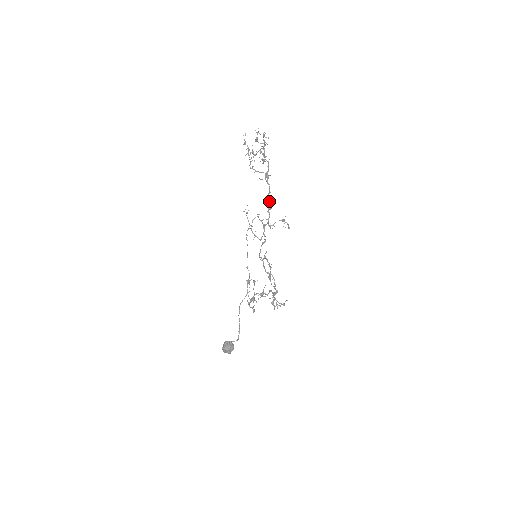
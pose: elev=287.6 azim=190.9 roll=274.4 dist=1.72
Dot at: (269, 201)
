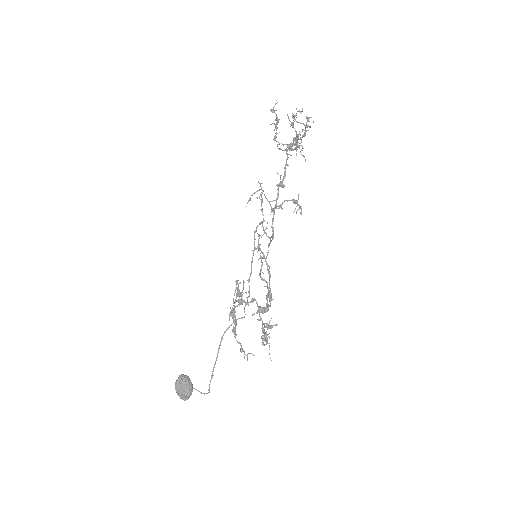
Dot at: (284, 176)
